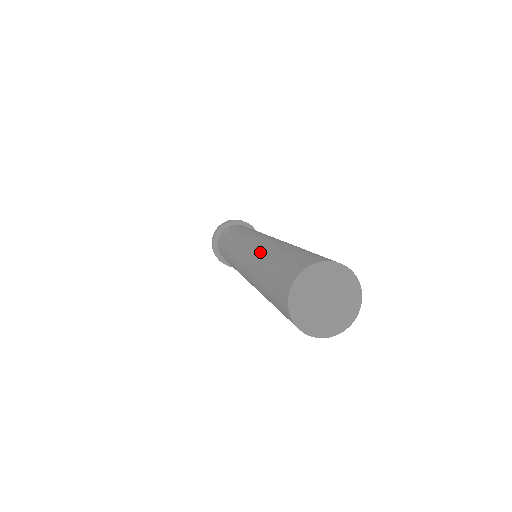
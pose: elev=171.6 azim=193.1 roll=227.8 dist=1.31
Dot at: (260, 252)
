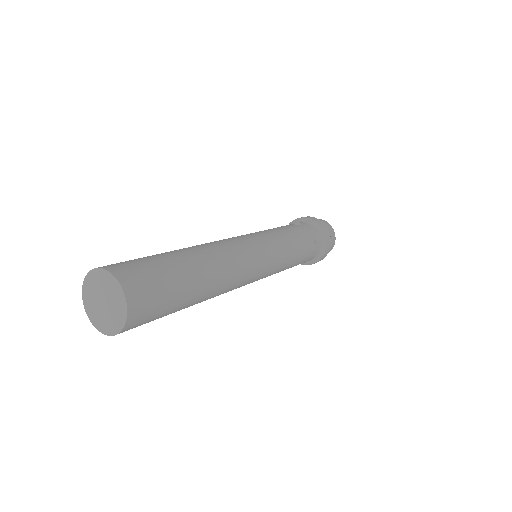
Dot at: occluded
